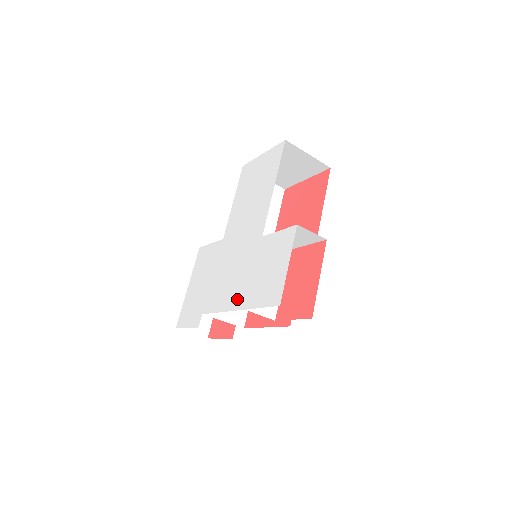
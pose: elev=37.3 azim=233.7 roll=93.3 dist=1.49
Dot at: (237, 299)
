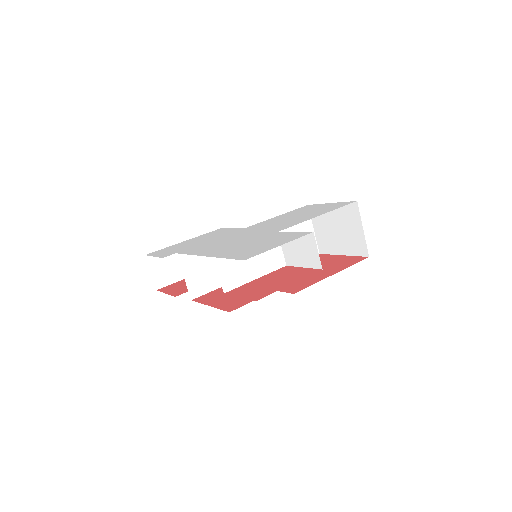
Dot at: (215, 252)
